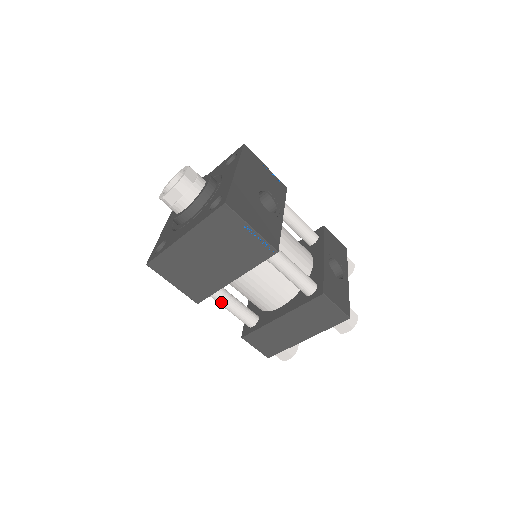
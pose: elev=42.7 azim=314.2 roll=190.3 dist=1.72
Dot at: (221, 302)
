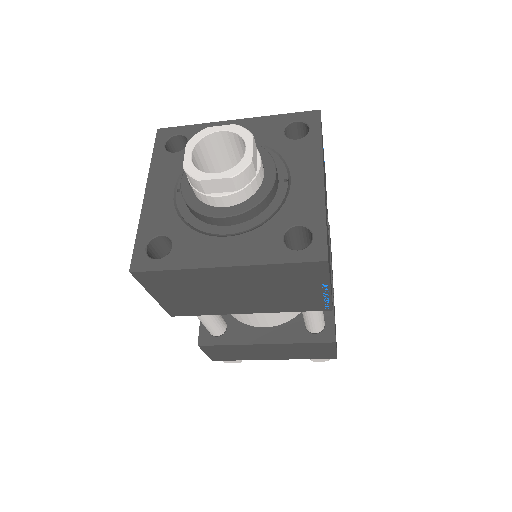
Dot at: occluded
